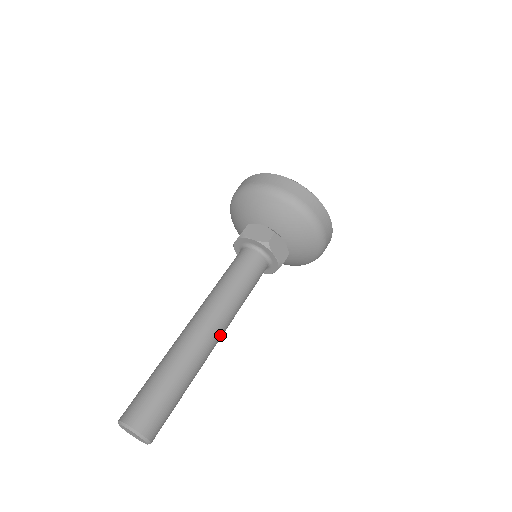
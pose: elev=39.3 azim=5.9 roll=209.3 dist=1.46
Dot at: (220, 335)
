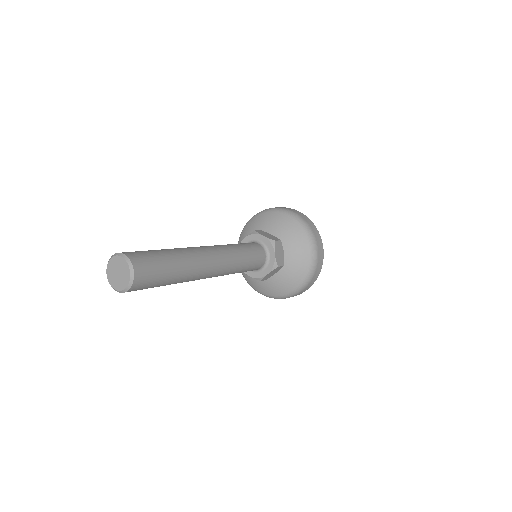
Dot at: (216, 269)
